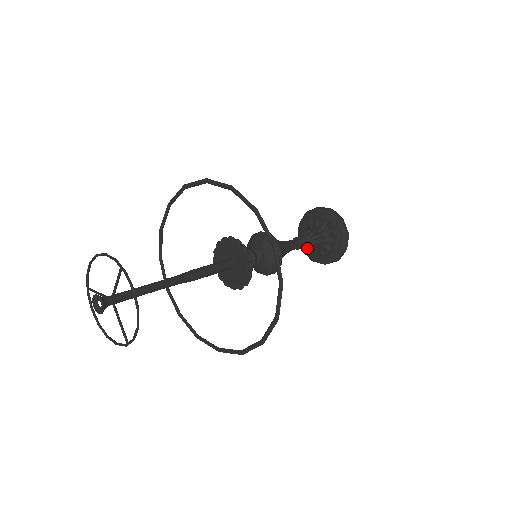
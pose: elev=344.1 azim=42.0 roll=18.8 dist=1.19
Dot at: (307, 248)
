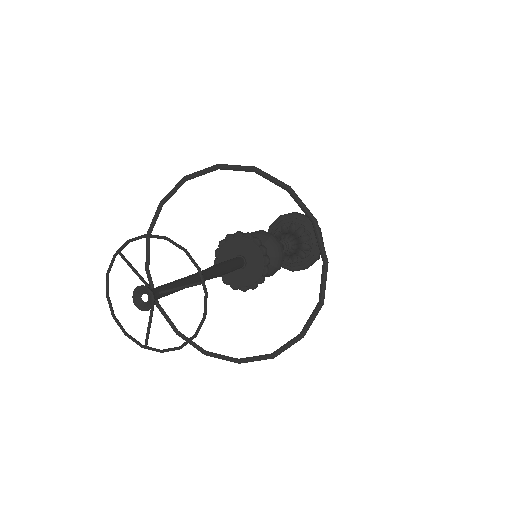
Dot at: occluded
